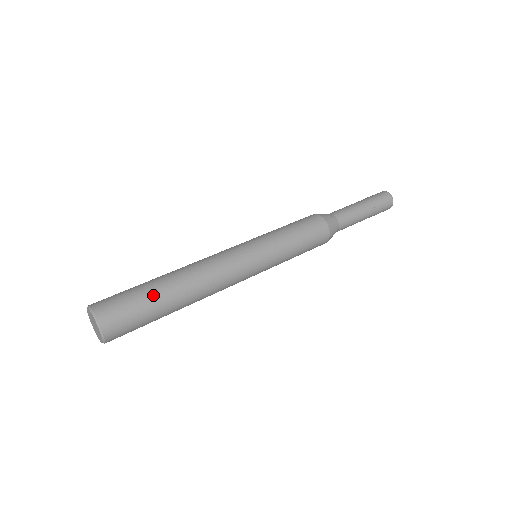
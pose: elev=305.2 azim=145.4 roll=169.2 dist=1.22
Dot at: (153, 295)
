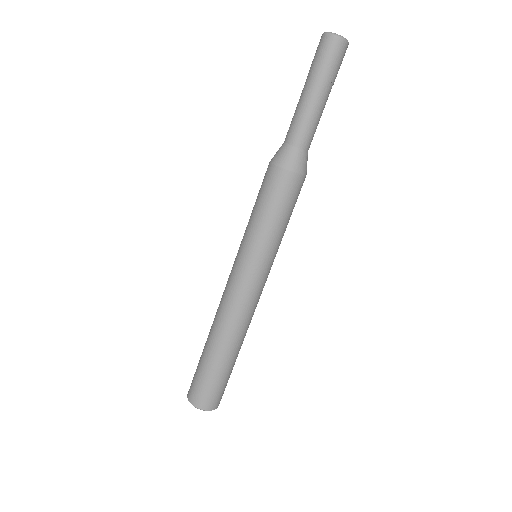
Dot at: (218, 369)
